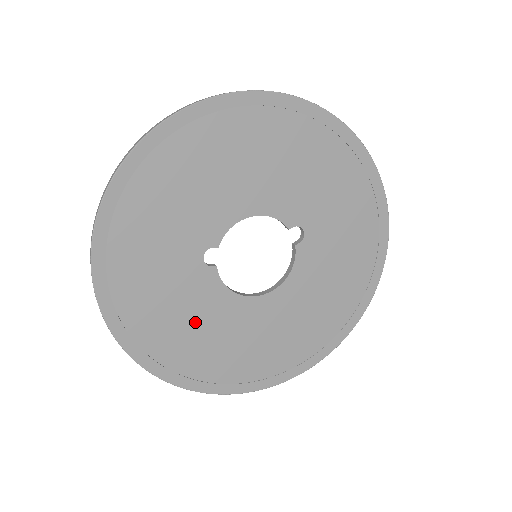
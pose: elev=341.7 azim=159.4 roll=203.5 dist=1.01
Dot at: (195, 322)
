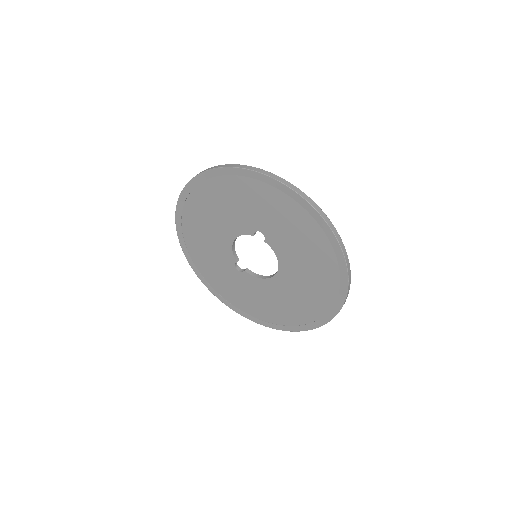
Dot at: (262, 299)
